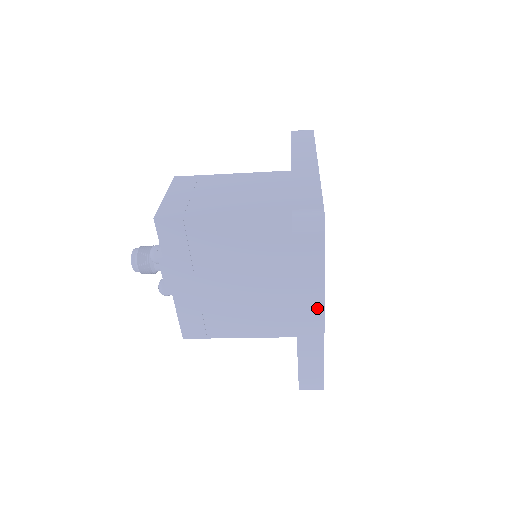
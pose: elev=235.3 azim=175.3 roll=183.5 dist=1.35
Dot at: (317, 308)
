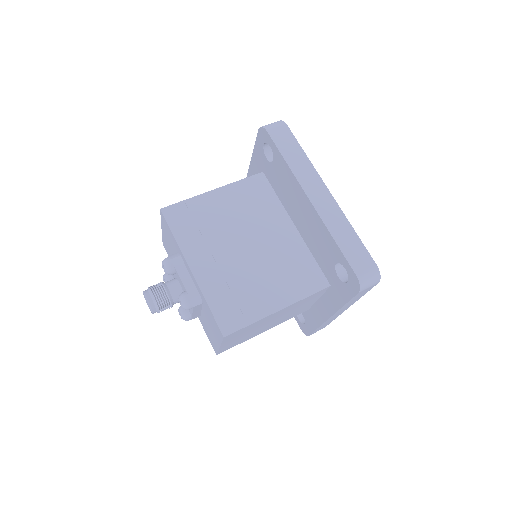
Dot at: (317, 182)
